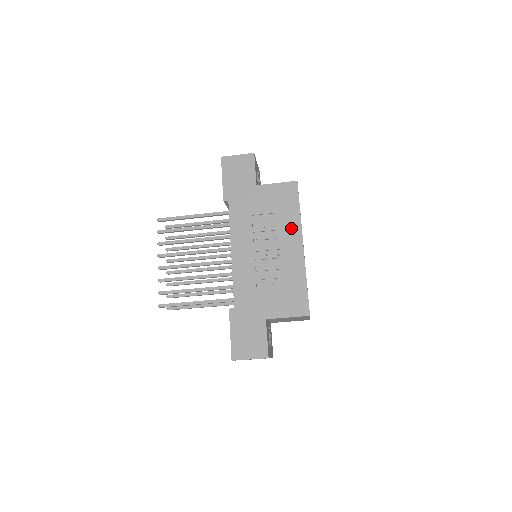
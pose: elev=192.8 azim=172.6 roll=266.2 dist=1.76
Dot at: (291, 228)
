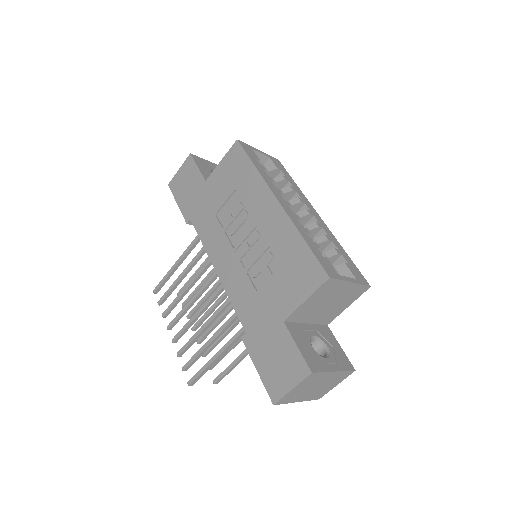
Dot at: (255, 192)
